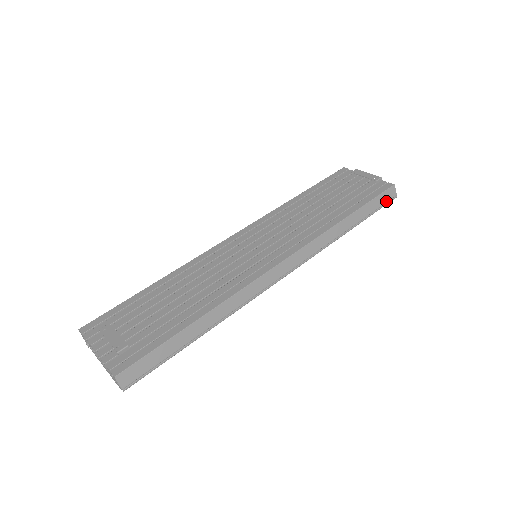
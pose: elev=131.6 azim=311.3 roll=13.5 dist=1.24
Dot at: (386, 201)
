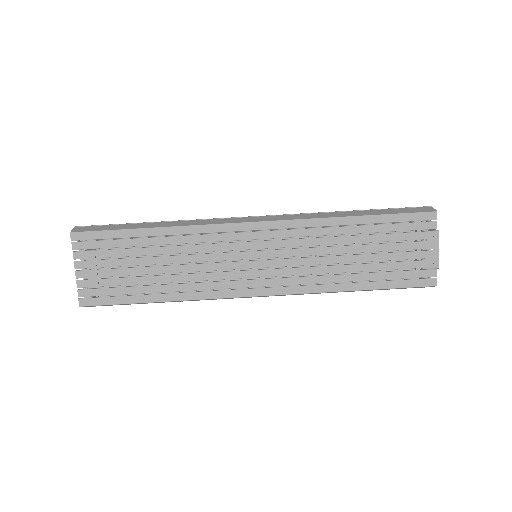
Dot at: occluded
